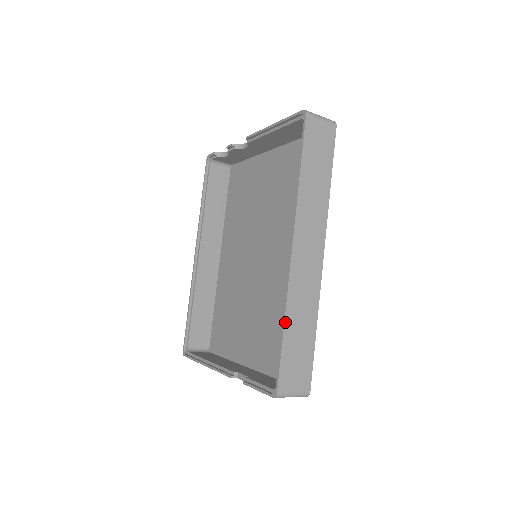
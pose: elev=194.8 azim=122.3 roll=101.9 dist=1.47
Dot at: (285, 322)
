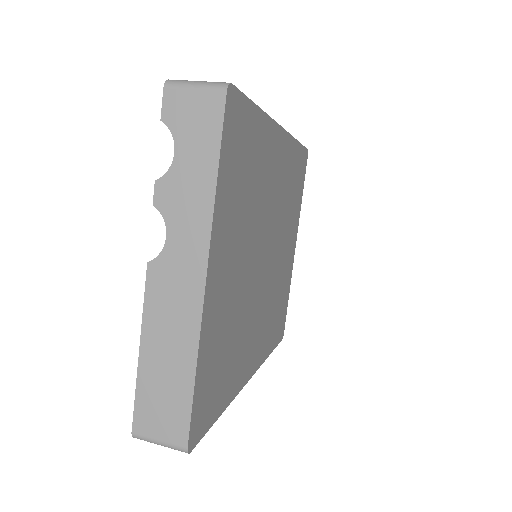
Dot at: occluded
